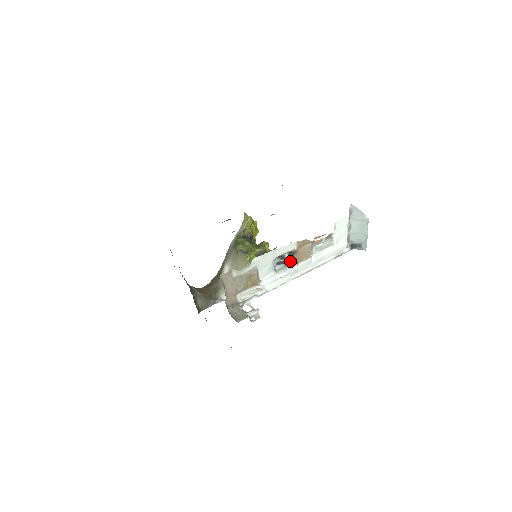
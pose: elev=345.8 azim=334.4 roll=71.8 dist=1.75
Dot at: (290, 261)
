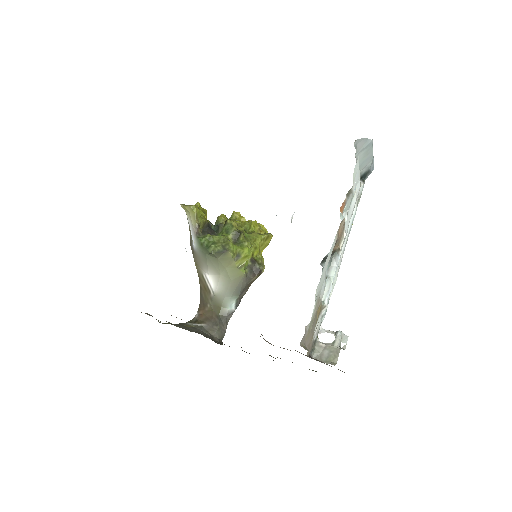
Dot at: (332, 253)
